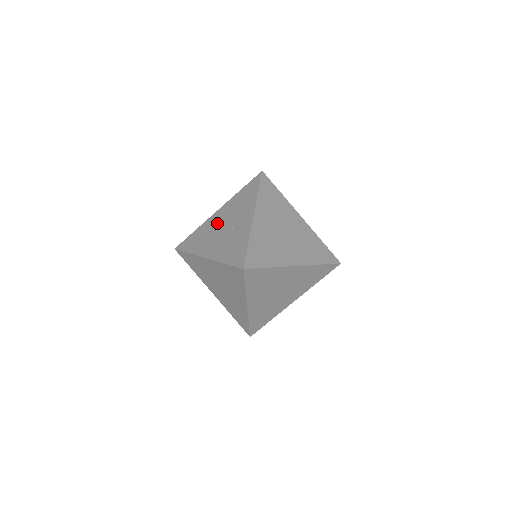
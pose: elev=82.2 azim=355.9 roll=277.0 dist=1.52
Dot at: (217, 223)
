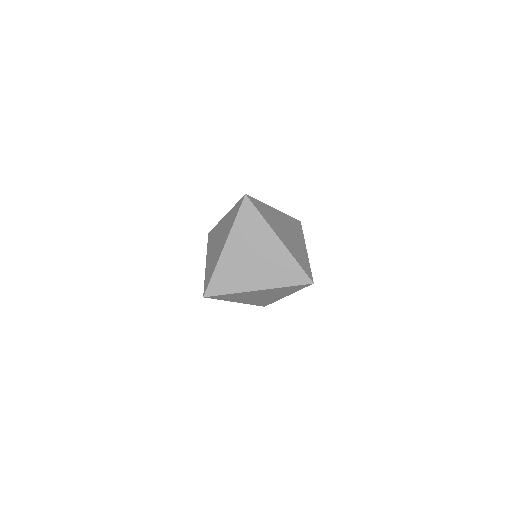
Dot at: (219, 231)
